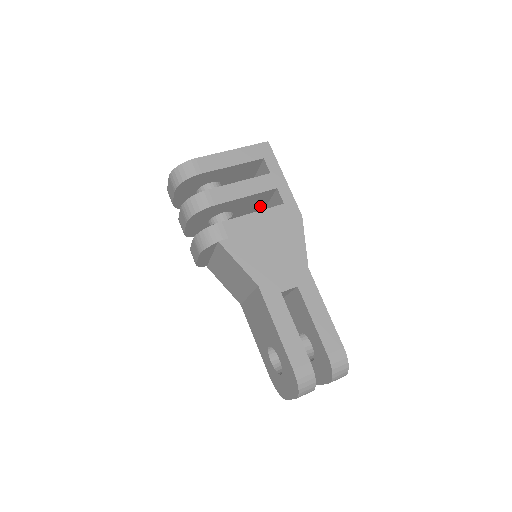
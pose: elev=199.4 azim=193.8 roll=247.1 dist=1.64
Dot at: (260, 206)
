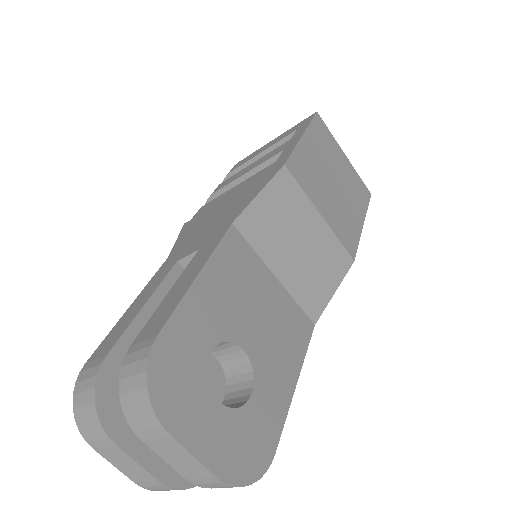
Dot at: occluded
